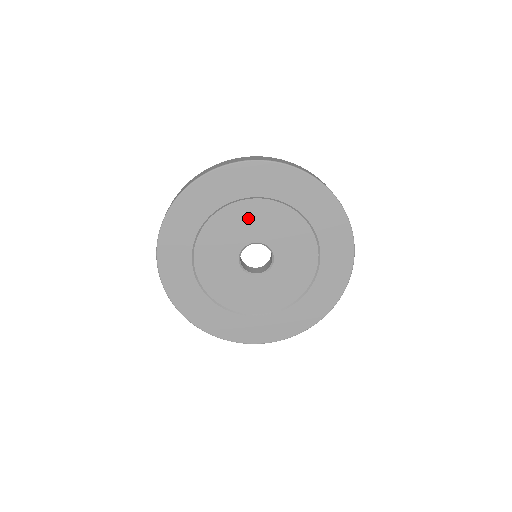
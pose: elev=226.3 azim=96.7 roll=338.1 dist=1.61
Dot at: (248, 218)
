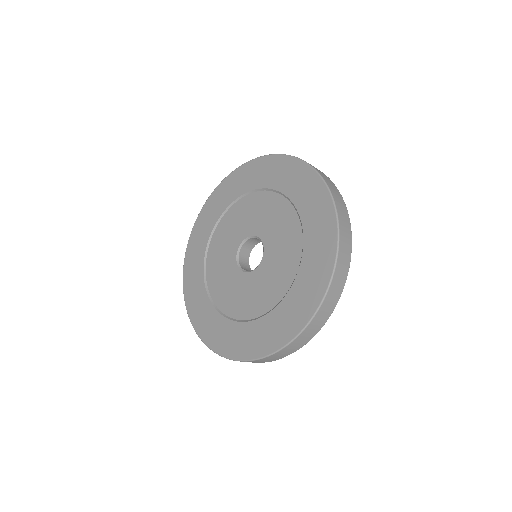
Dot at: (235, 222)
